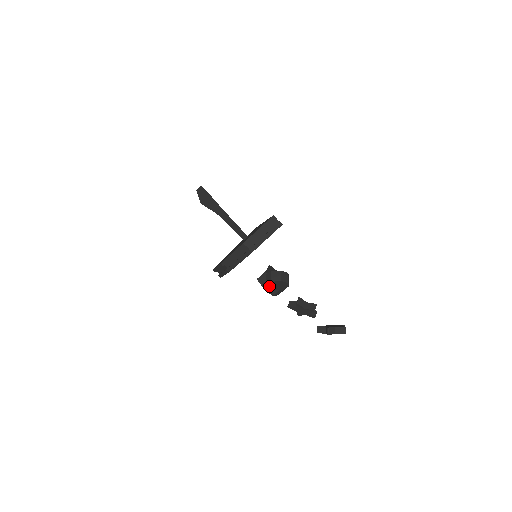
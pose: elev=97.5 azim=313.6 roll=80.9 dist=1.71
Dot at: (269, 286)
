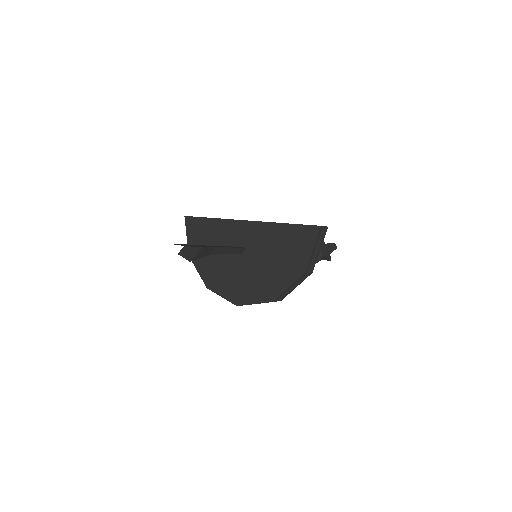
Dot at: occluded
